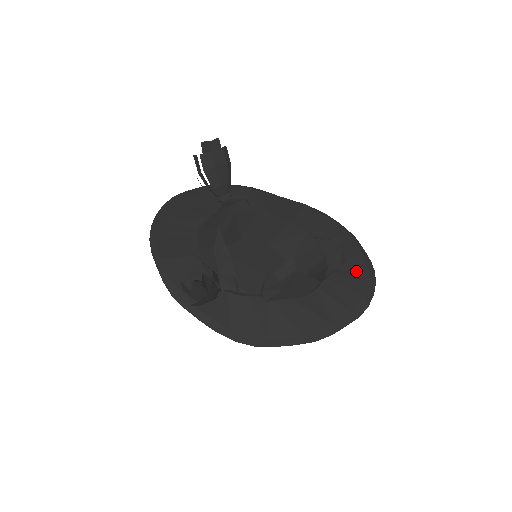
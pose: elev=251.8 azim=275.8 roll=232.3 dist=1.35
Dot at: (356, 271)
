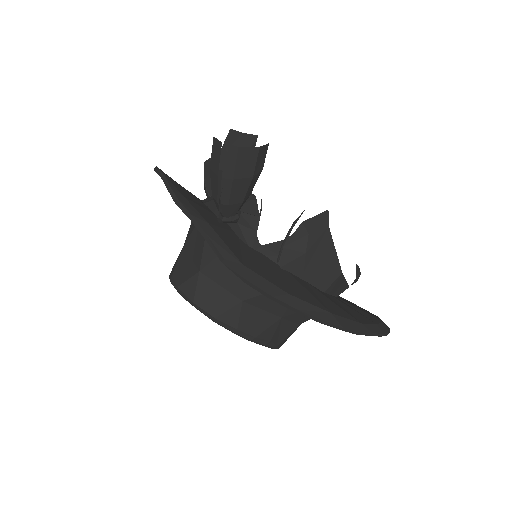
Dot at: (363, 309)
